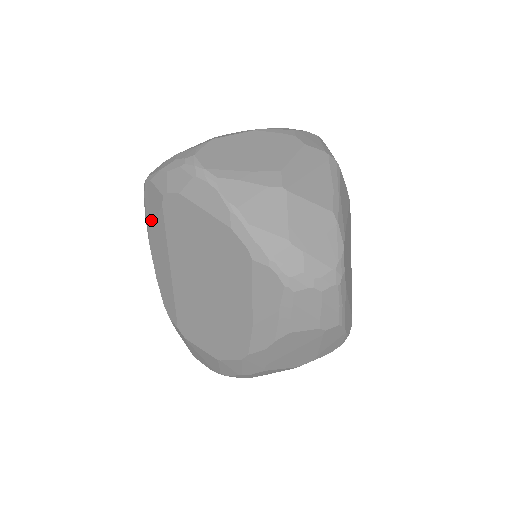
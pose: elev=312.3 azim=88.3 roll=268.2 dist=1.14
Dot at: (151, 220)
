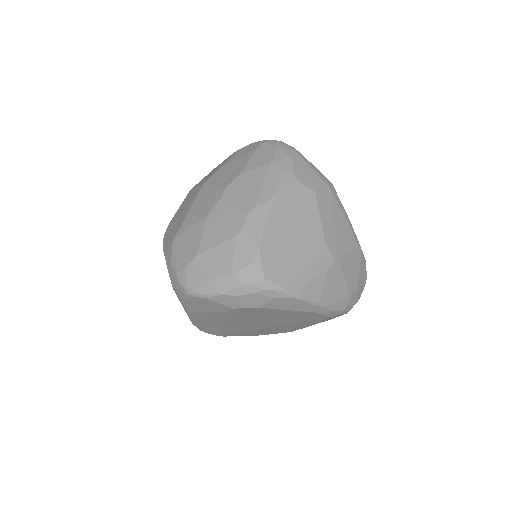
Dot at: (200, 311)
